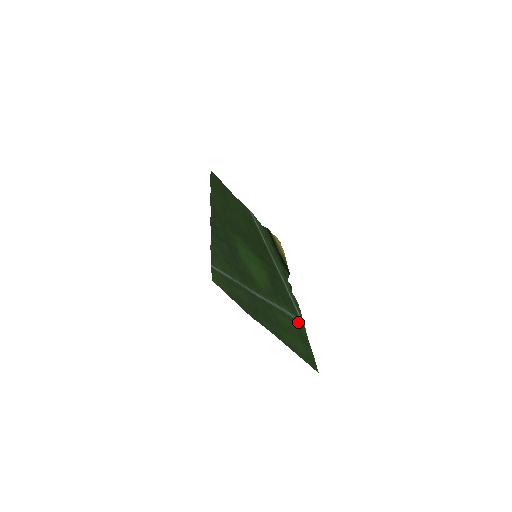
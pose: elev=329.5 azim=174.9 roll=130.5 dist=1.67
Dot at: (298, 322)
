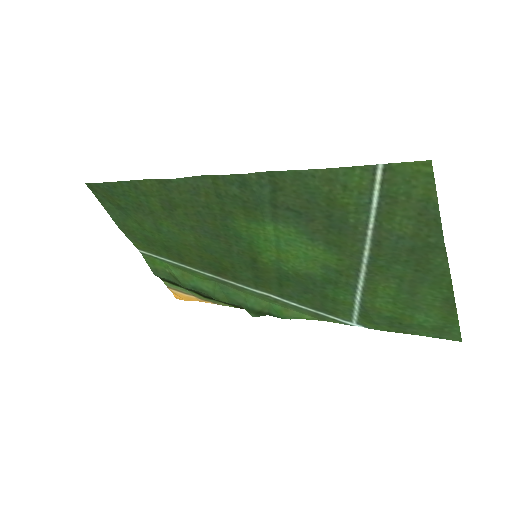
Dot at: (362, 317)
